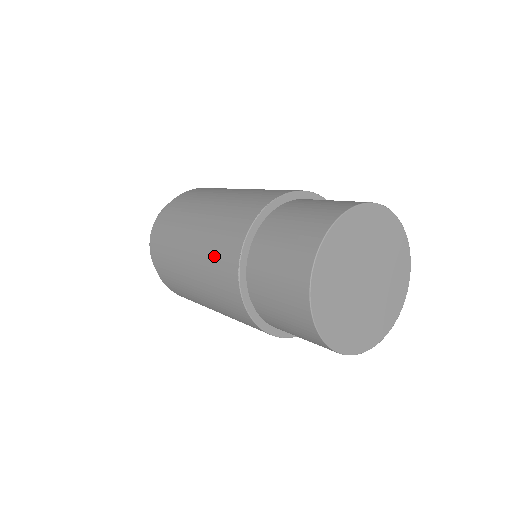
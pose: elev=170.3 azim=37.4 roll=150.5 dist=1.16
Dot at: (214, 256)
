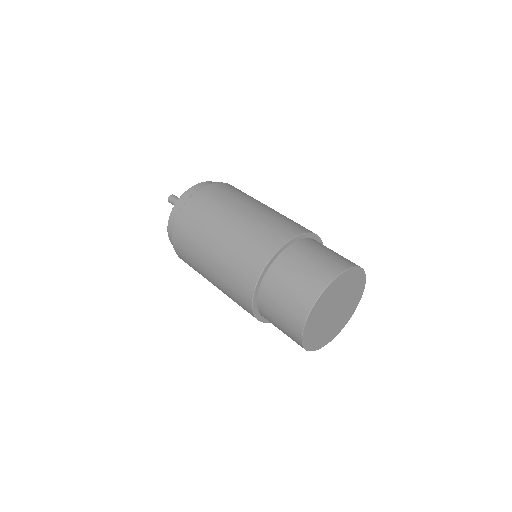
Dot at: occluded
